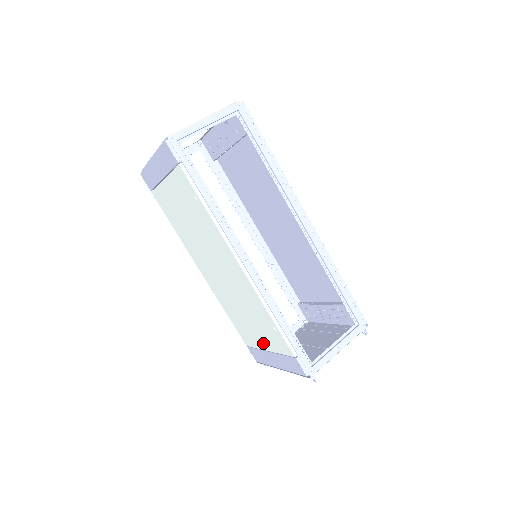
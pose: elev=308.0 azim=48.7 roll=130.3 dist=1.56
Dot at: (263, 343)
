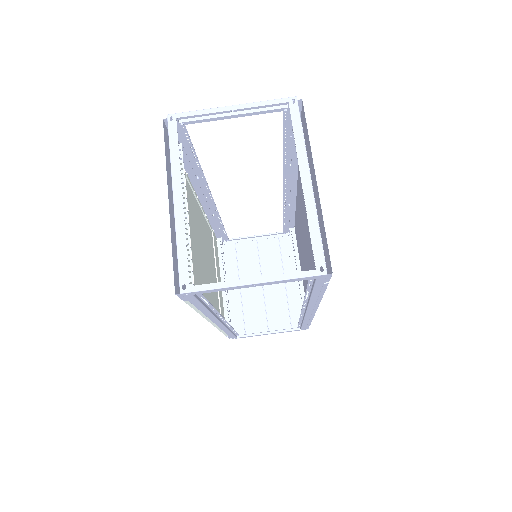
Dot at: occluded
